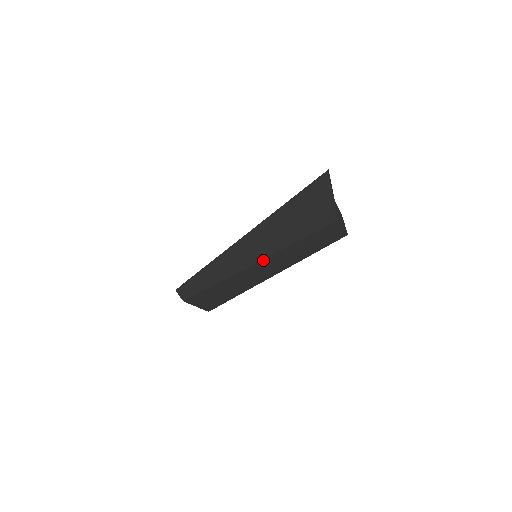
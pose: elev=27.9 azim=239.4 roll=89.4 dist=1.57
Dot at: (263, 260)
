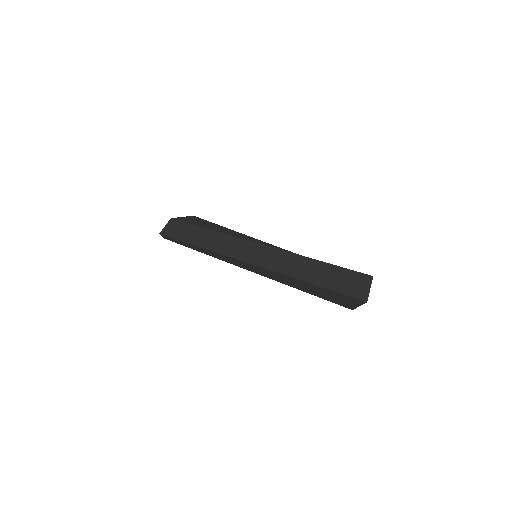
Dot at: occluded
